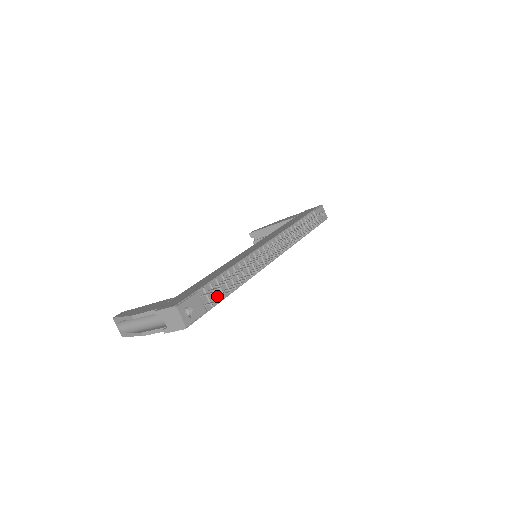
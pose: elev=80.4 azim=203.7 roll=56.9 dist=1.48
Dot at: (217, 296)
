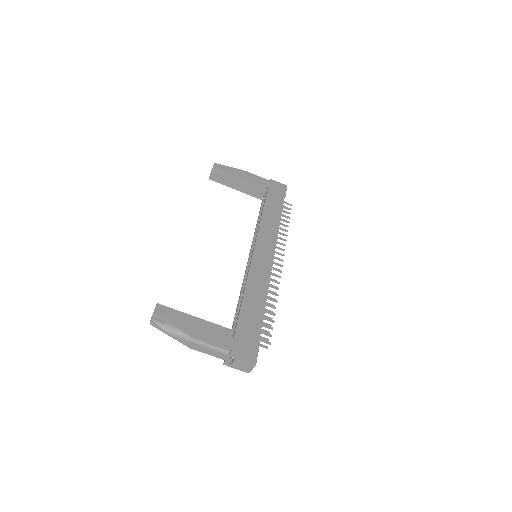
Dot at: occluded
